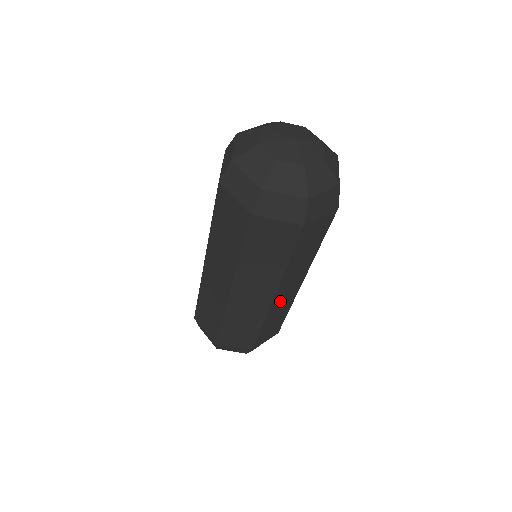
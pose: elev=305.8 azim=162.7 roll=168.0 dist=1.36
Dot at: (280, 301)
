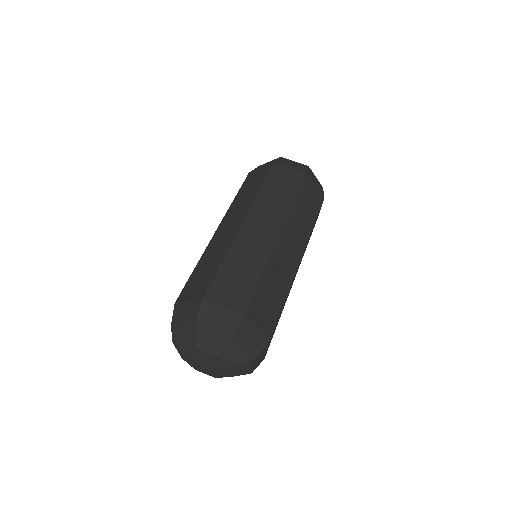
Dot at: occluded
